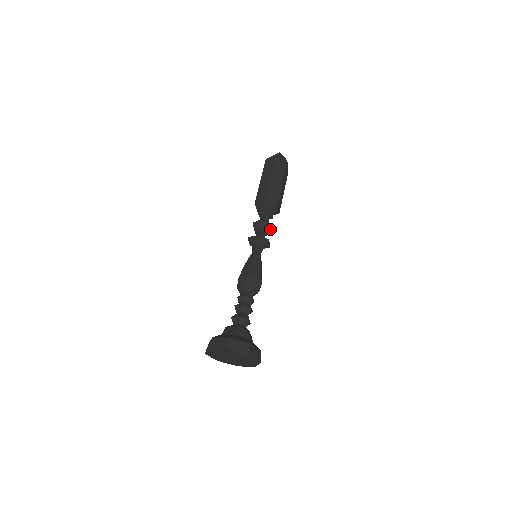
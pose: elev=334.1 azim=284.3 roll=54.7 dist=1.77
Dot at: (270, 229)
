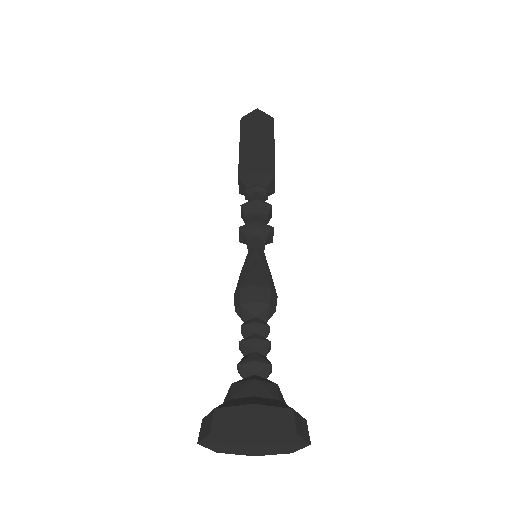
Dot at: (269, 213)
